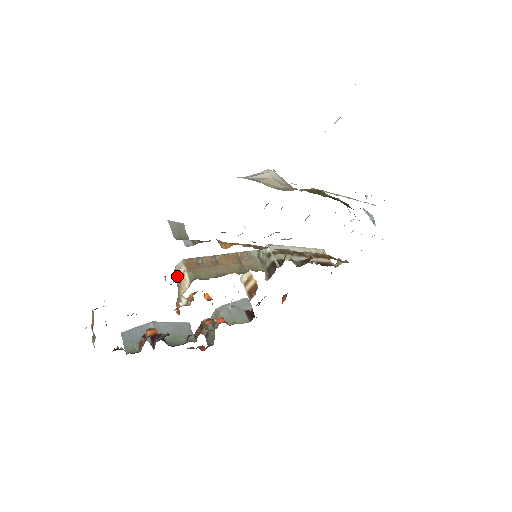
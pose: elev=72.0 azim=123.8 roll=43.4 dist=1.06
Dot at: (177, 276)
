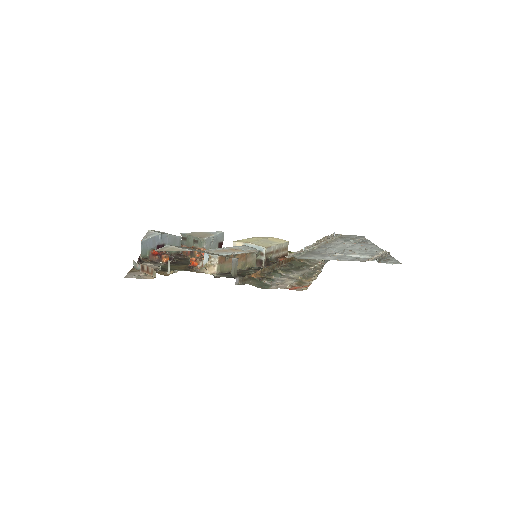
Dot at: (210, 262)
